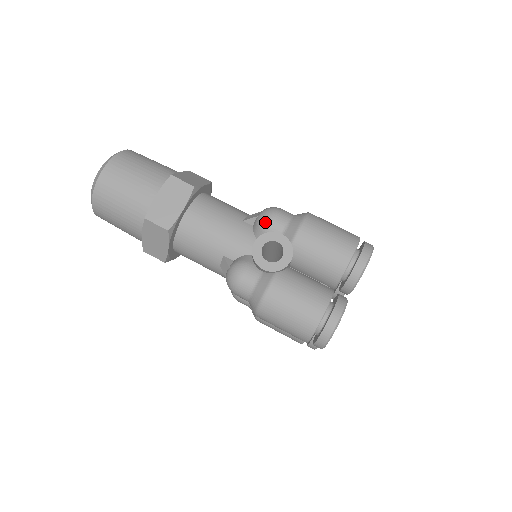
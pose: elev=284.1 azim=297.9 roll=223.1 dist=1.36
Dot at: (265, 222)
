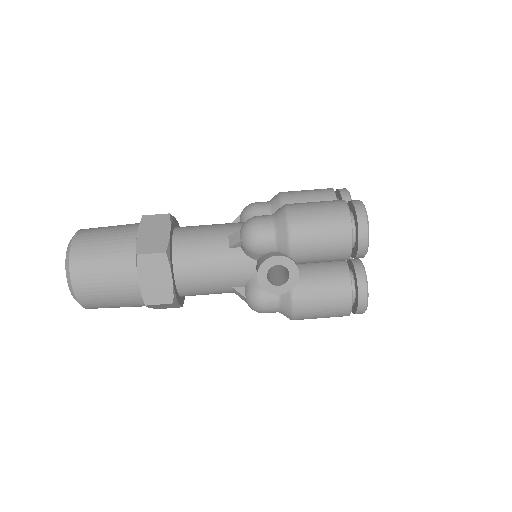
Dot at: (253, 248)
